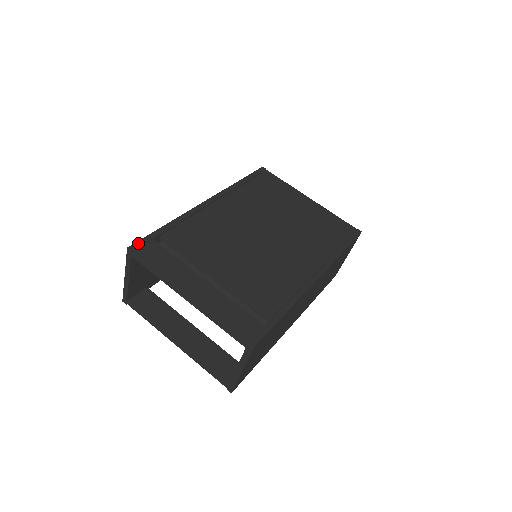
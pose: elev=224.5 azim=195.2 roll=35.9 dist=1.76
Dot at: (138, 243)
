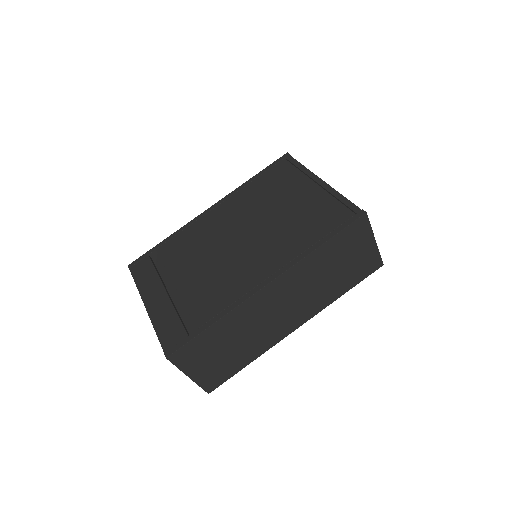
Dot at: (136, 260)
